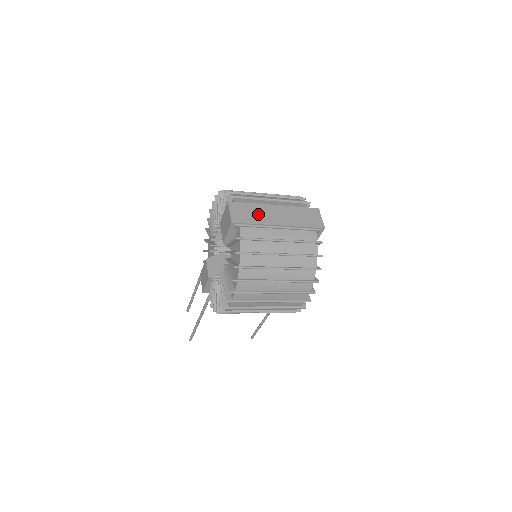
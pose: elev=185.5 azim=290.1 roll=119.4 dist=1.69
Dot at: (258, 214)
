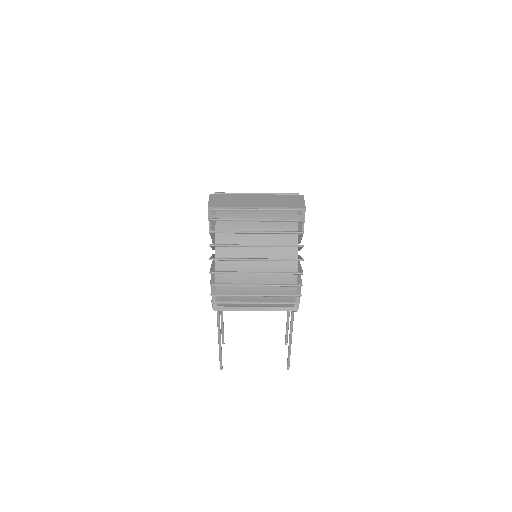
Dot at: (236, 201)
